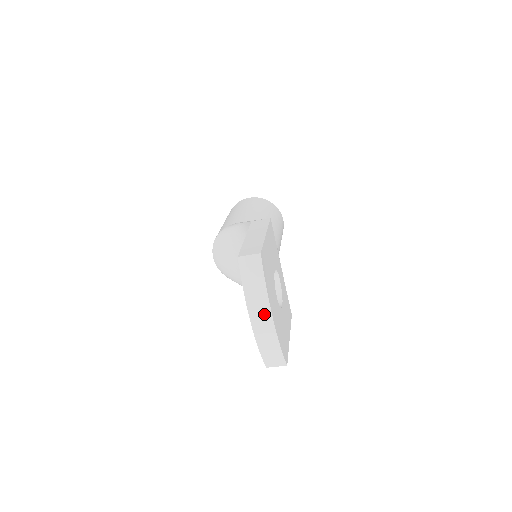
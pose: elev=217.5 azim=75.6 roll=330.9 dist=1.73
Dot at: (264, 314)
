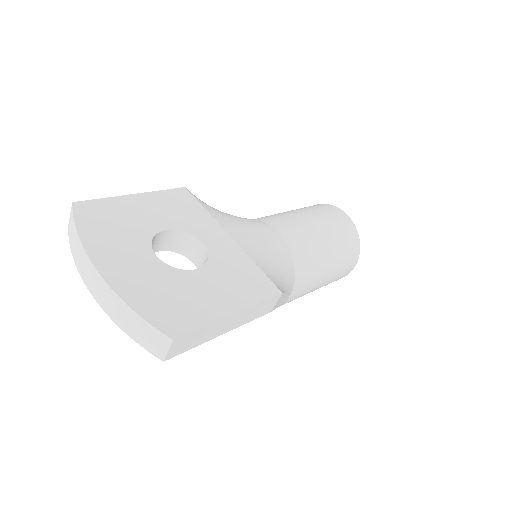
Dot at: (89, 270)
